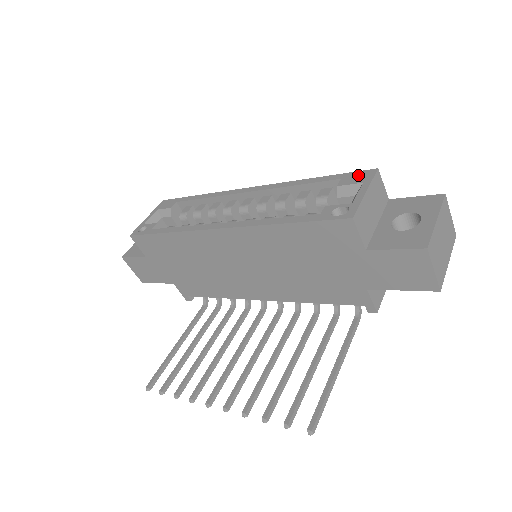
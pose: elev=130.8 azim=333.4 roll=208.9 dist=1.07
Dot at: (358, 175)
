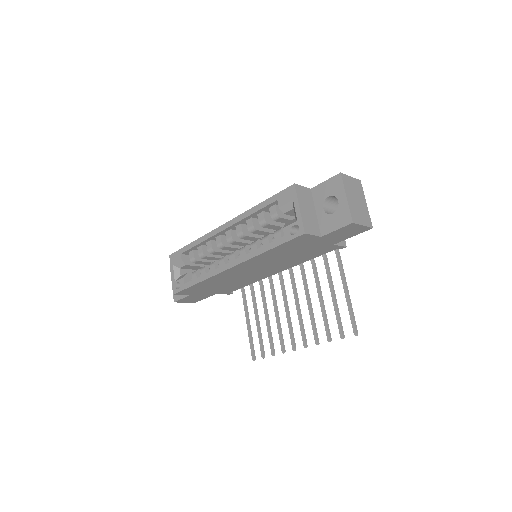
Dot at: (286, 194)
